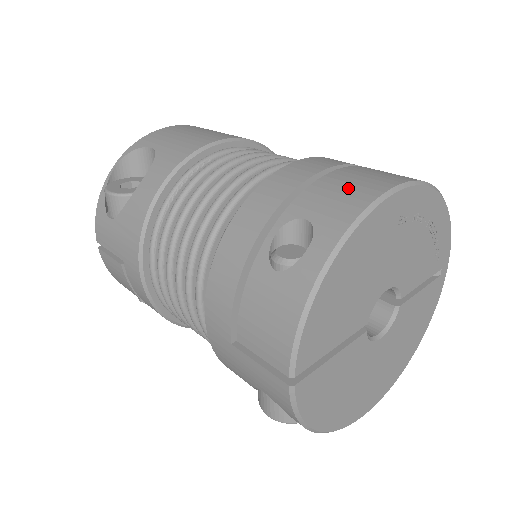
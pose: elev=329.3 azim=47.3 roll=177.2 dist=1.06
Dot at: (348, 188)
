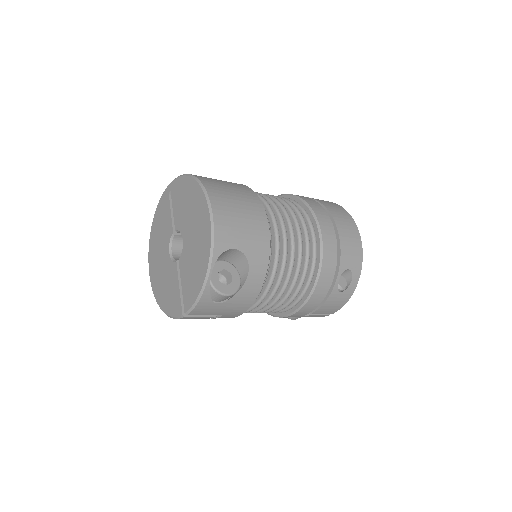
Dot at: (352, 246)
